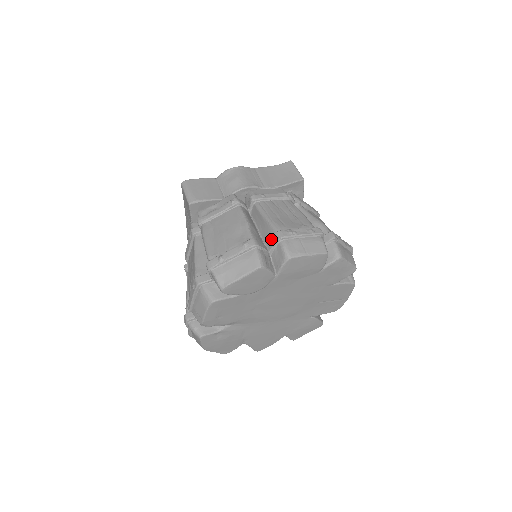
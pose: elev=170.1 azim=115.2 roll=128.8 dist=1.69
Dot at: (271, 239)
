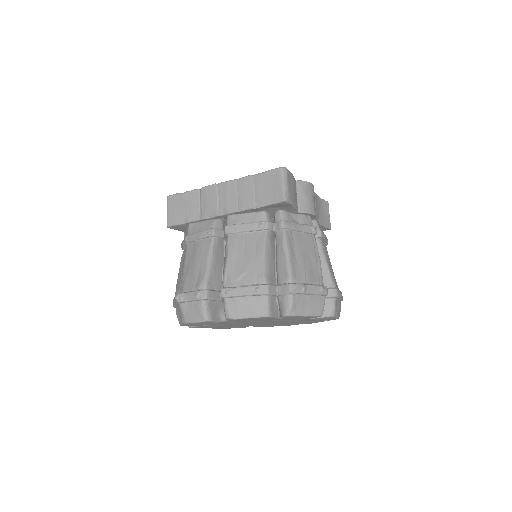
Dot at: (328, 290)
